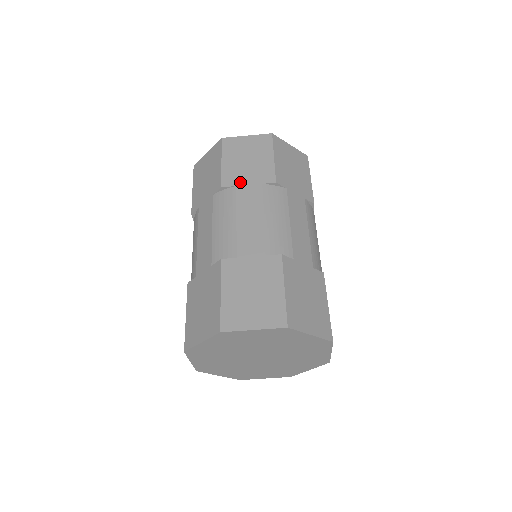
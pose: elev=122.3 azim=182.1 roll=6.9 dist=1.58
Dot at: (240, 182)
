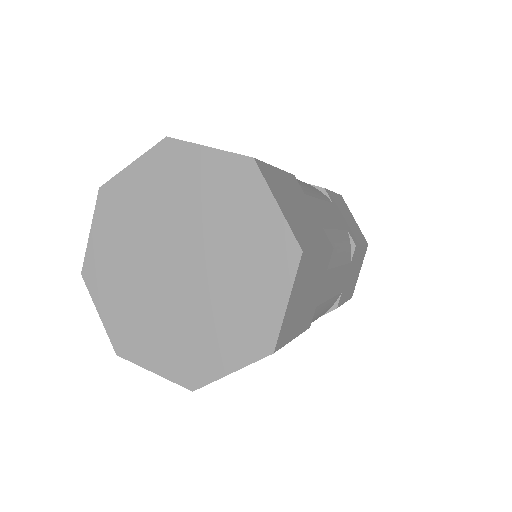
Dot at: occluded
